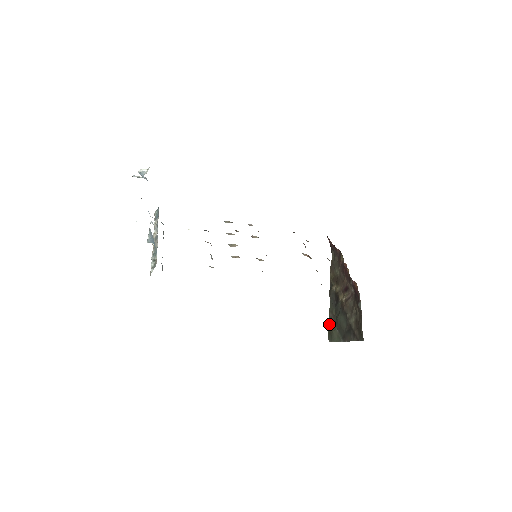
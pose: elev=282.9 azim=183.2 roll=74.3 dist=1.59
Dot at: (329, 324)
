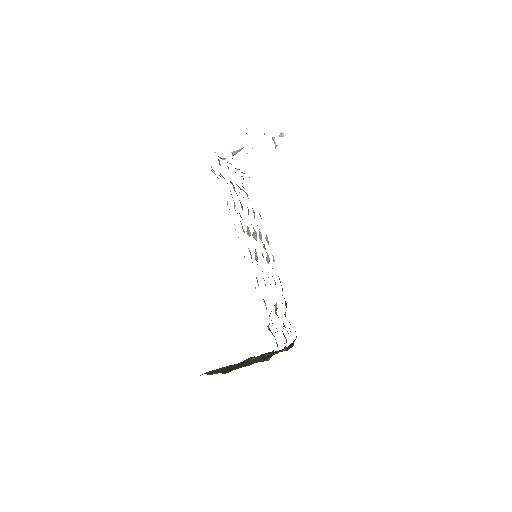
Dot at: occluded
